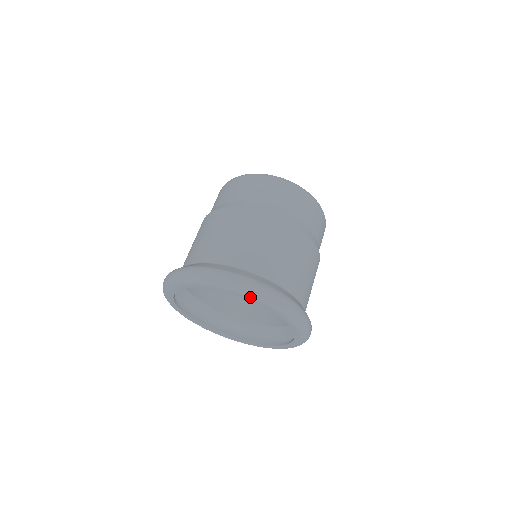
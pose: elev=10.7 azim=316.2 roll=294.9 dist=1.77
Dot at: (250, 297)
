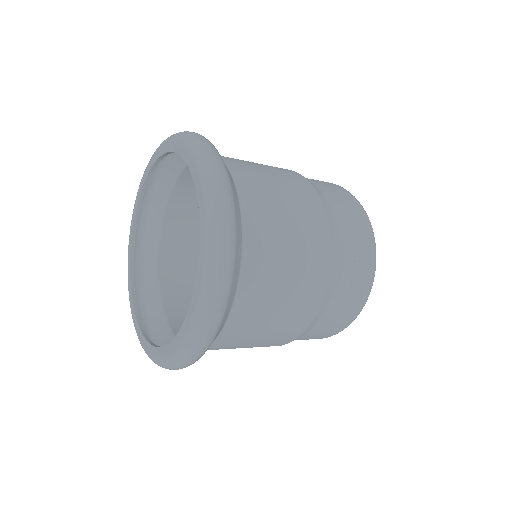
Dot at: (175, 140)
